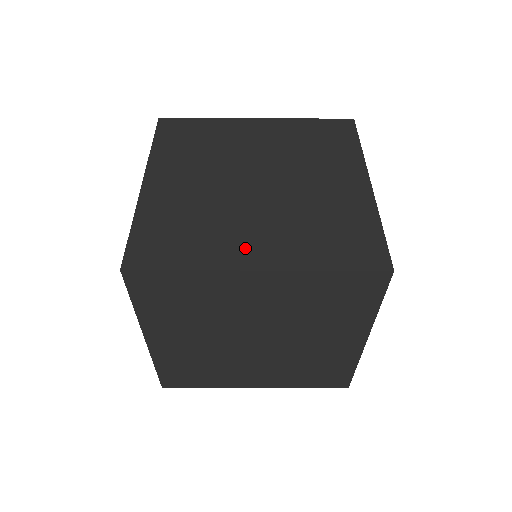
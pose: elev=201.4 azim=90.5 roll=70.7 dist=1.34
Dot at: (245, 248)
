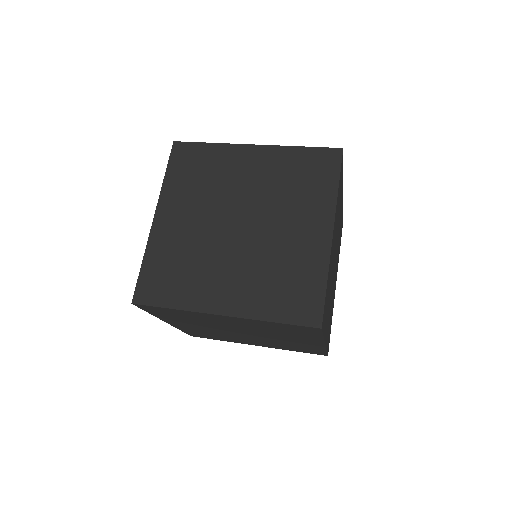
Dot at: (217, 293)
